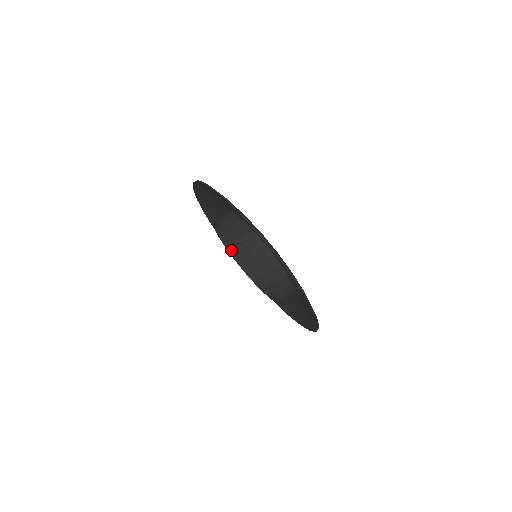
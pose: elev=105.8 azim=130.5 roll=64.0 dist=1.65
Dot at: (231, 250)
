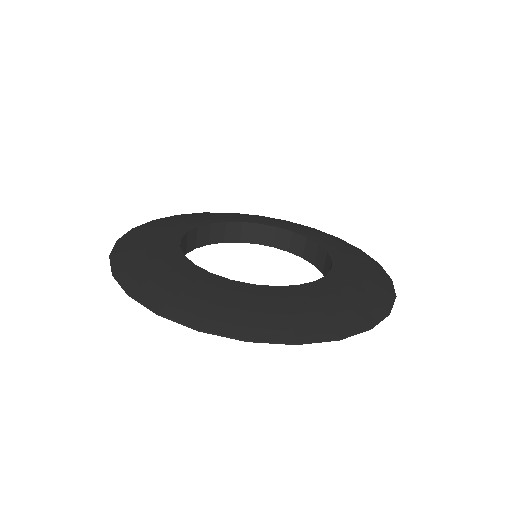
Dot at: (220, 239)
